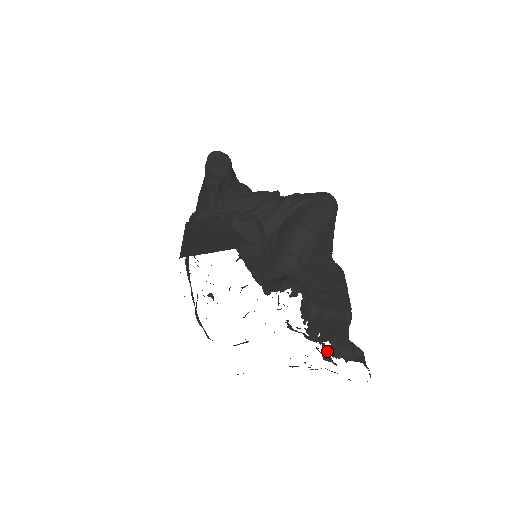
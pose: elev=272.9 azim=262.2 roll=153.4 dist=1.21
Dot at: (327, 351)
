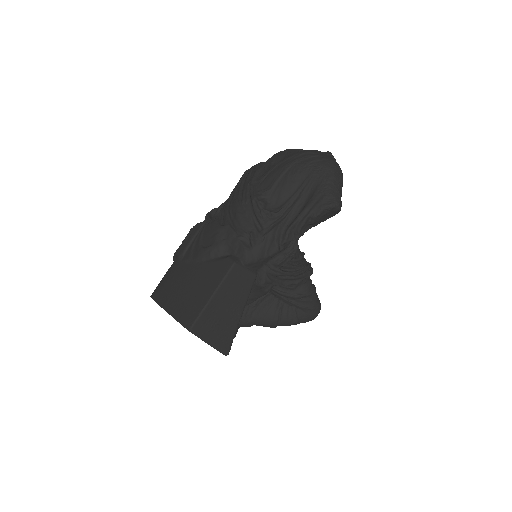
Dot at: occluded
